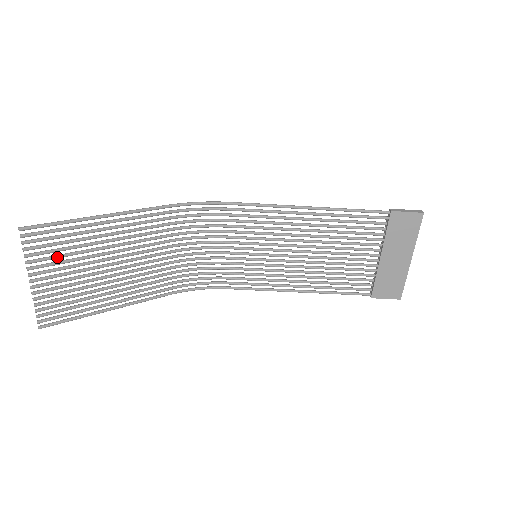
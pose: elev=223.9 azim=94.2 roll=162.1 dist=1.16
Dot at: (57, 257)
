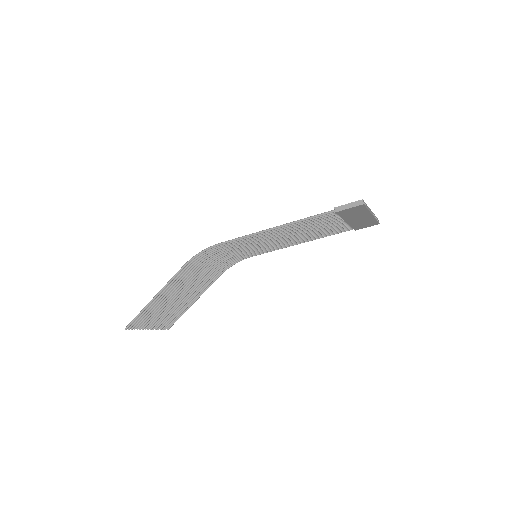
Dot at: (151, 319)
